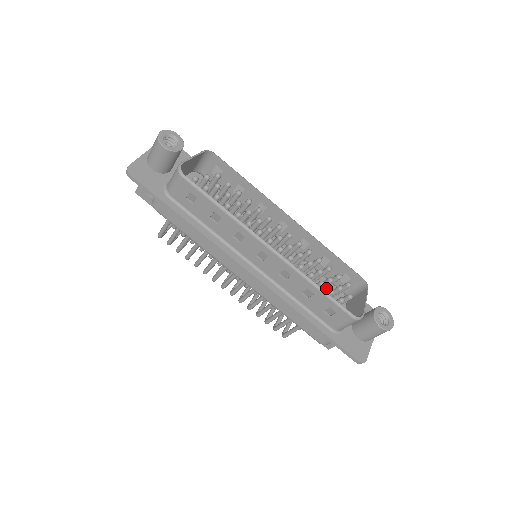
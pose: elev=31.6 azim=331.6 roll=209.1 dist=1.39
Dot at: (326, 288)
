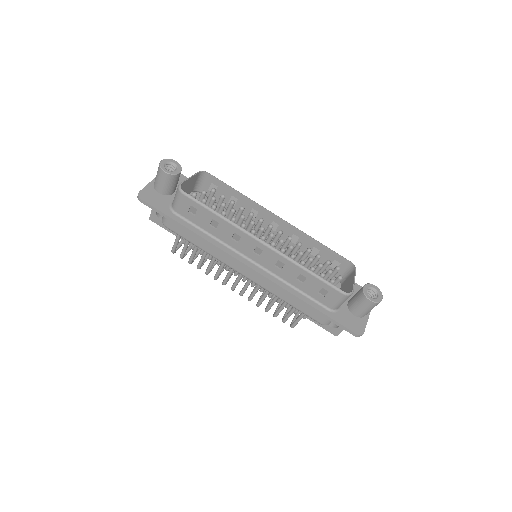
Dot at: occluded
